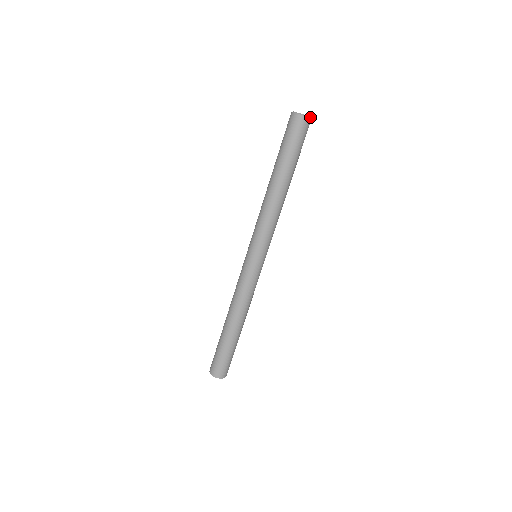
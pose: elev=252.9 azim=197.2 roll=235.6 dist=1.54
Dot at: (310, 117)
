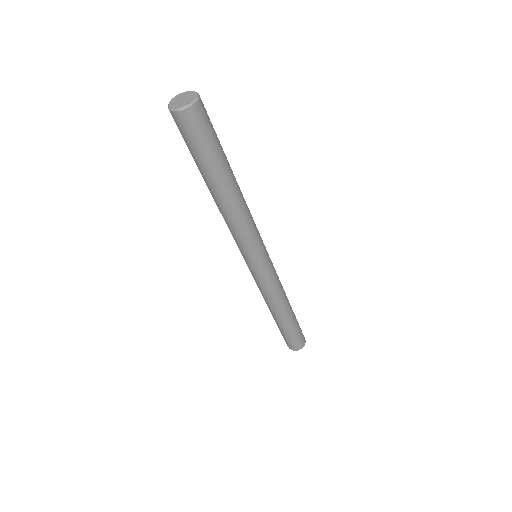
Dot at: (197, 94)
